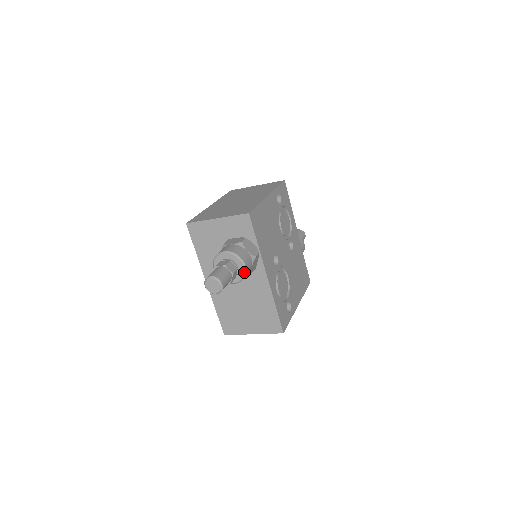
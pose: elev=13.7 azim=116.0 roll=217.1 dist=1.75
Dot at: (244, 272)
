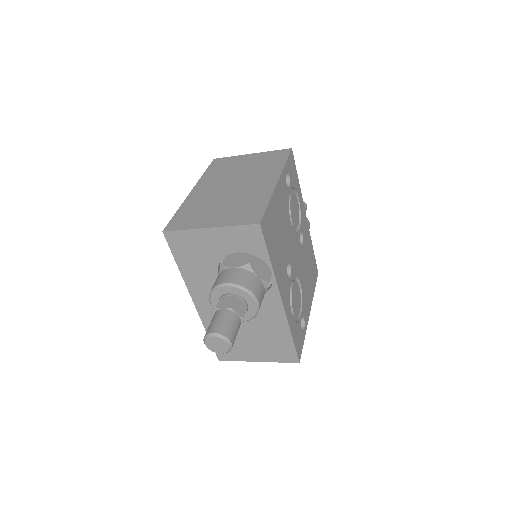
Dot at: (256, 310)
